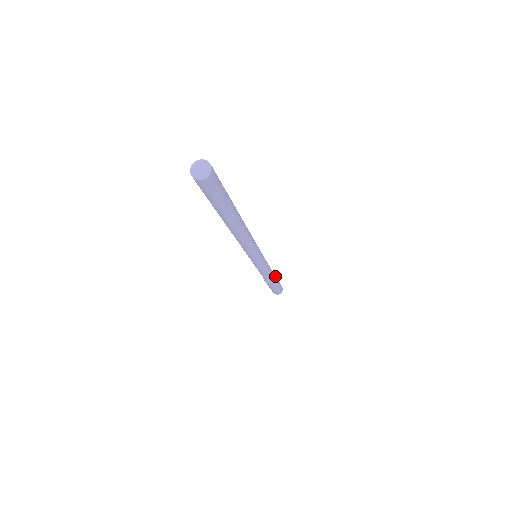
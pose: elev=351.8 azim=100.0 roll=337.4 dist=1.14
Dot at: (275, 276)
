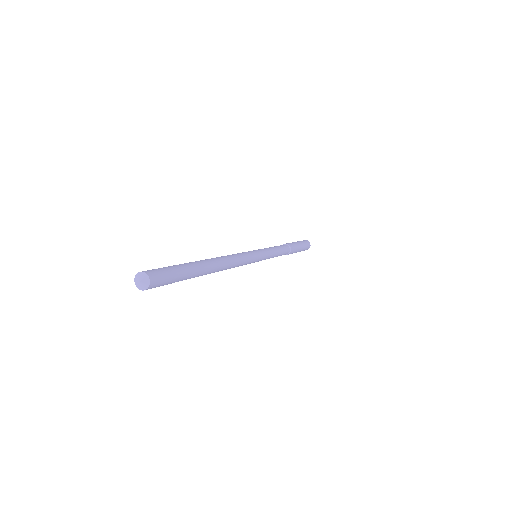
Dot at: (292, 251)
